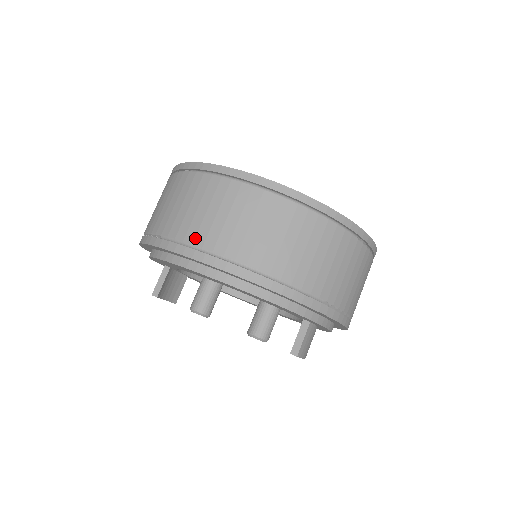
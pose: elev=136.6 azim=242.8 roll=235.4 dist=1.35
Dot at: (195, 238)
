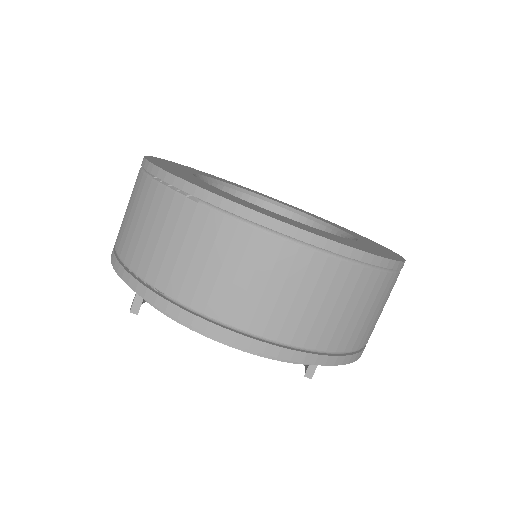
Dot at: (221, 312)
